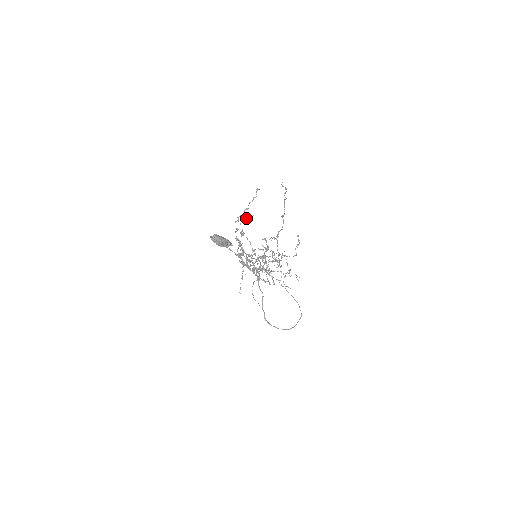
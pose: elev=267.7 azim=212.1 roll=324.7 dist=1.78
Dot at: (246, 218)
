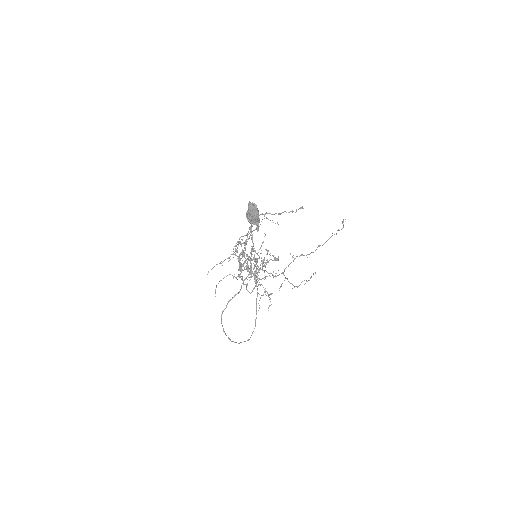
Dot at: occluded
